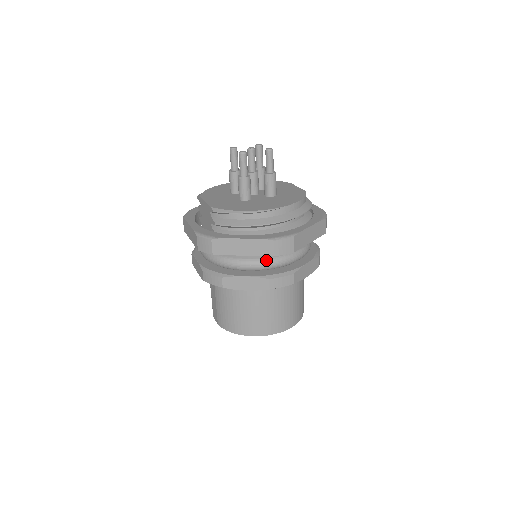
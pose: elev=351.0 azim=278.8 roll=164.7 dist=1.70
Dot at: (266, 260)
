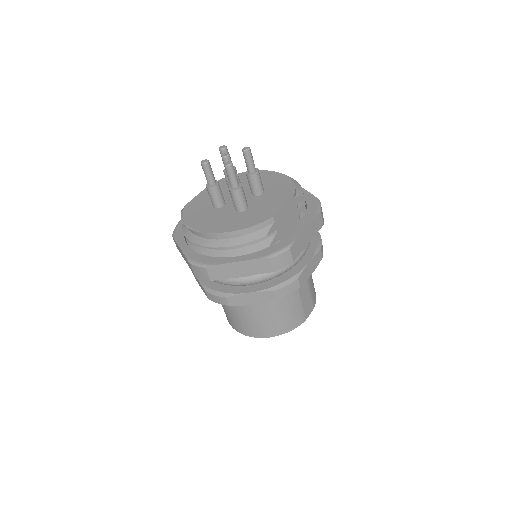
Dot at: occluded
